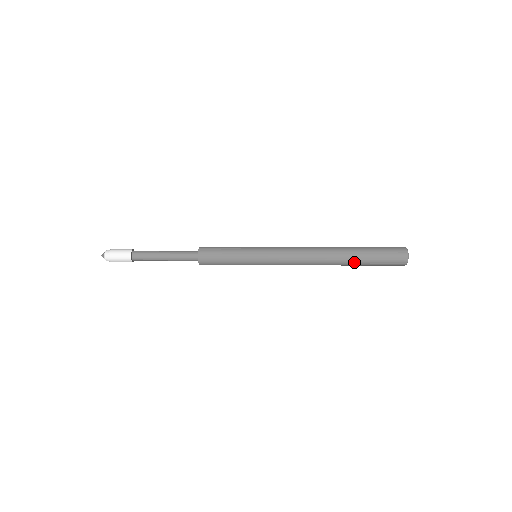
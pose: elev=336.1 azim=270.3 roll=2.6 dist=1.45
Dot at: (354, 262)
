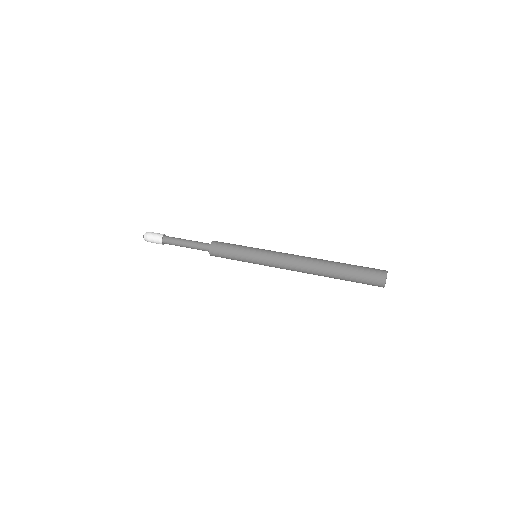
Dot at: (336, 278)
